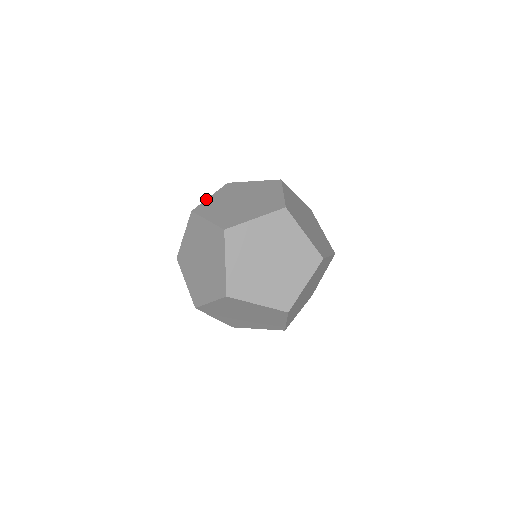
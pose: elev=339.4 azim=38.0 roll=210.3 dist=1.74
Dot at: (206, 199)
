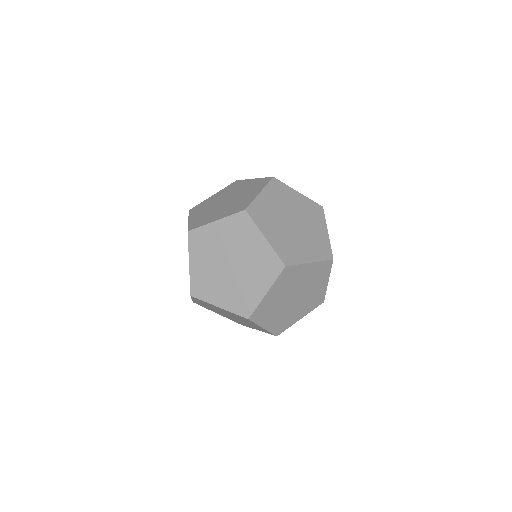
Dot at: (189, 271)
